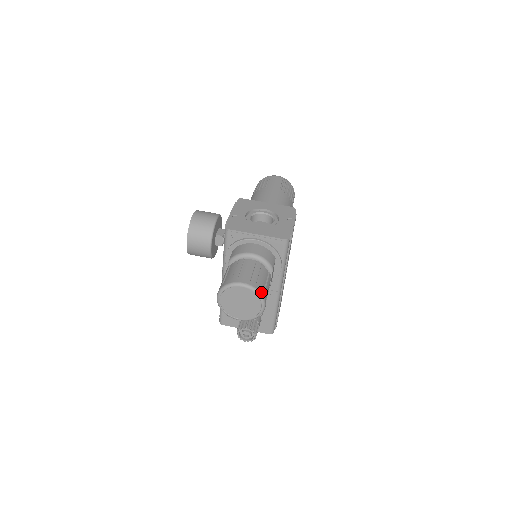
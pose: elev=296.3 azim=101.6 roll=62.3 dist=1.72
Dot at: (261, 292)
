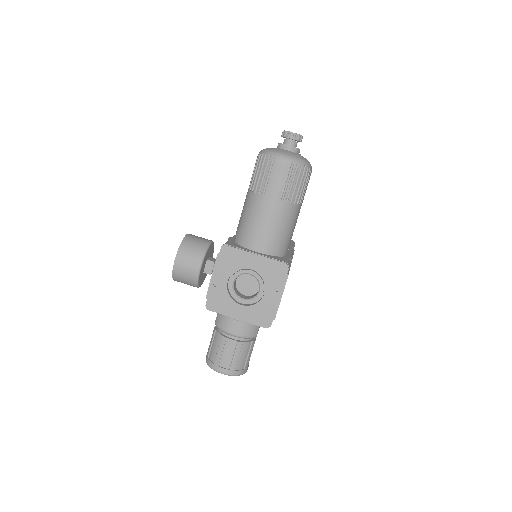
Dot at: (240, 373)
